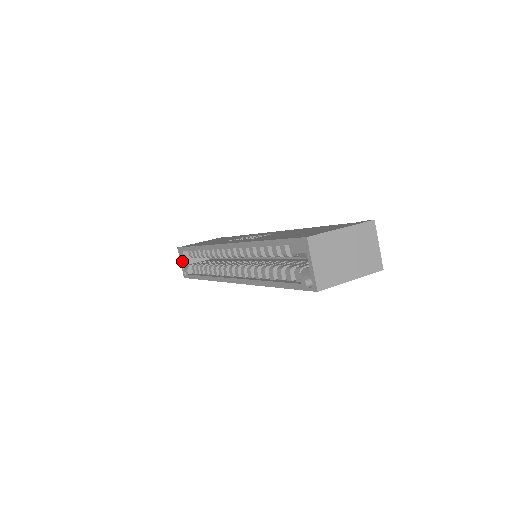
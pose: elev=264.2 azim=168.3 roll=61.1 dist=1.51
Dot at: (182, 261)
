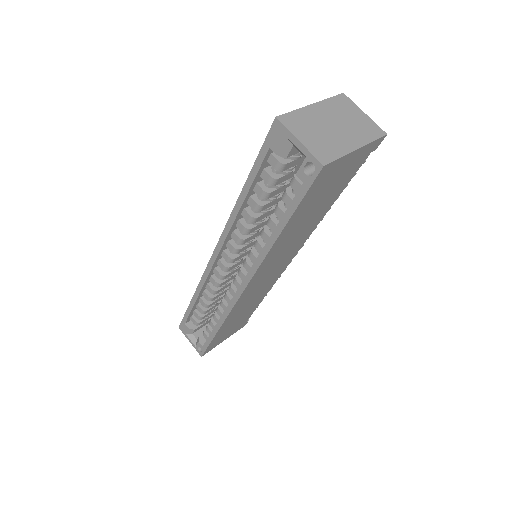
Dot at: (190, 338)
